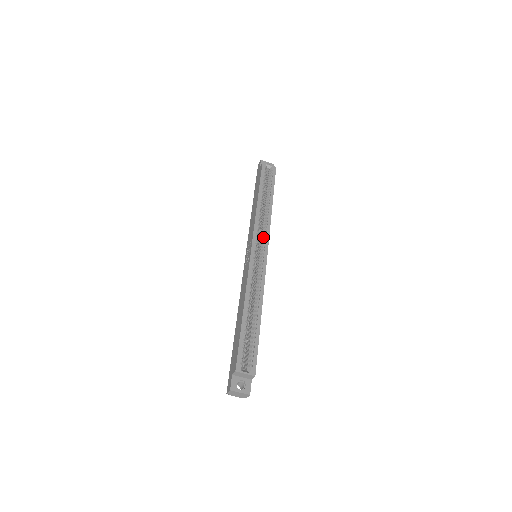
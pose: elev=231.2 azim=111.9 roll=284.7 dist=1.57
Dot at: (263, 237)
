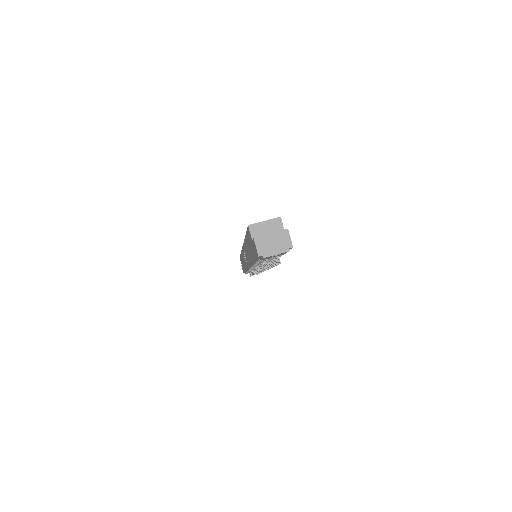
Dot at: occluded
